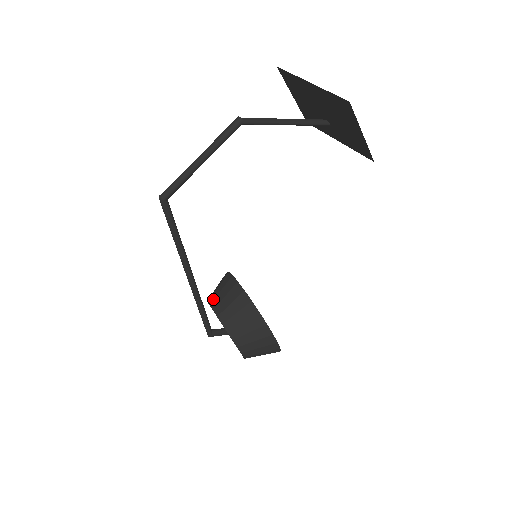
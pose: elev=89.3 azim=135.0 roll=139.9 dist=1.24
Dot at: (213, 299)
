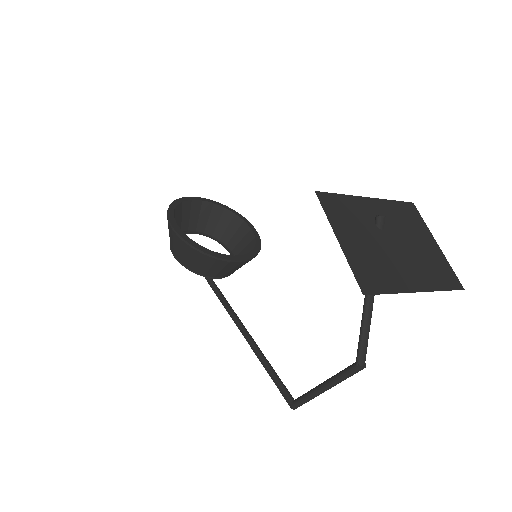
Dot at: (205, 273)
